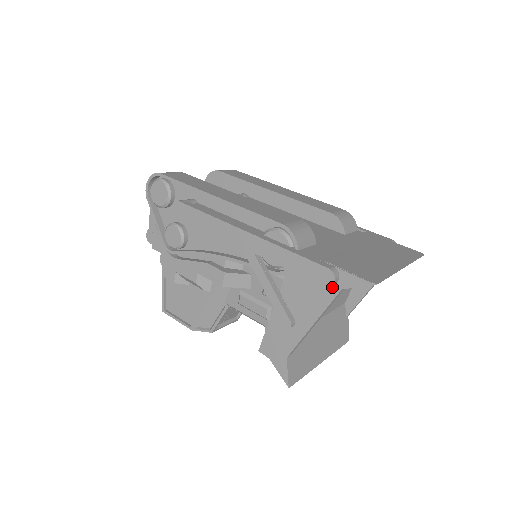
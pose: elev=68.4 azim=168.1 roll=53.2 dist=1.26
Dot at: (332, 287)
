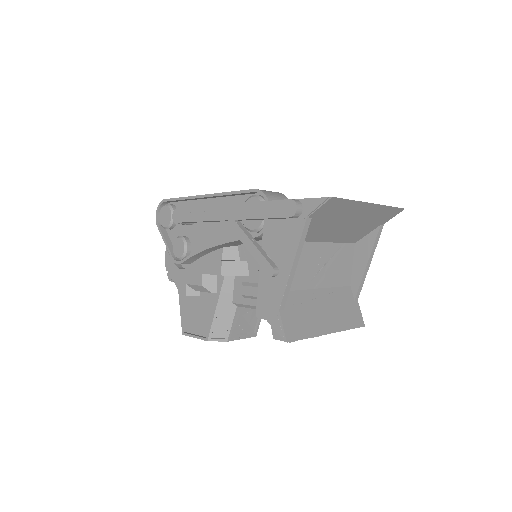
Dot at: (299, 219)
